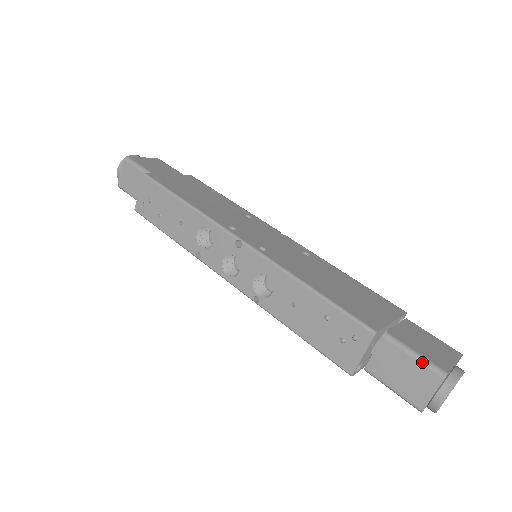
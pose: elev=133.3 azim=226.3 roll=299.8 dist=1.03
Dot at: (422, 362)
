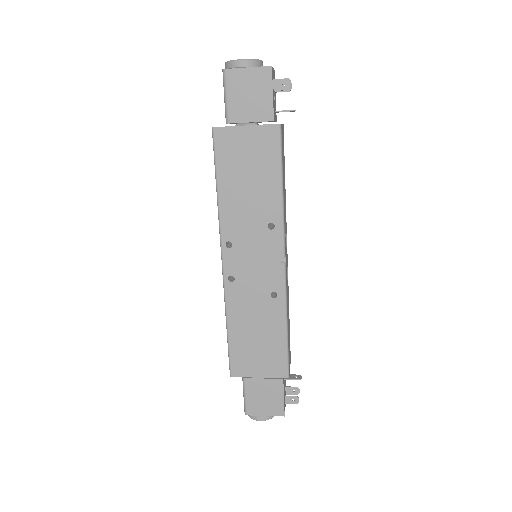
Dot at: (244, 401)
